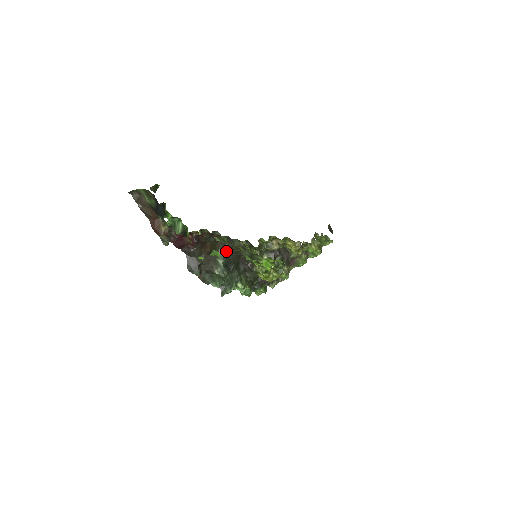
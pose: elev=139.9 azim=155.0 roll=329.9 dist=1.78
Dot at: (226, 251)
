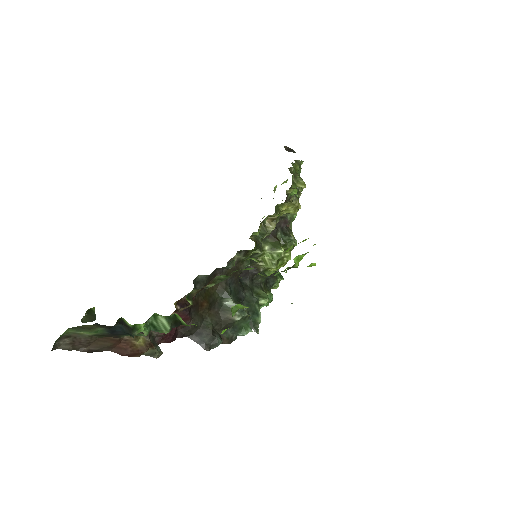
Dot at: (225, 285)
